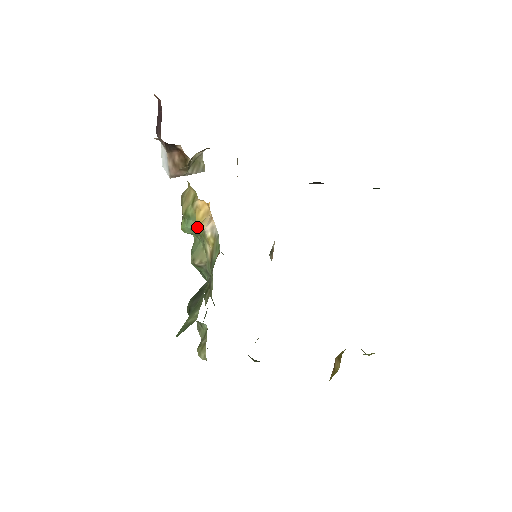
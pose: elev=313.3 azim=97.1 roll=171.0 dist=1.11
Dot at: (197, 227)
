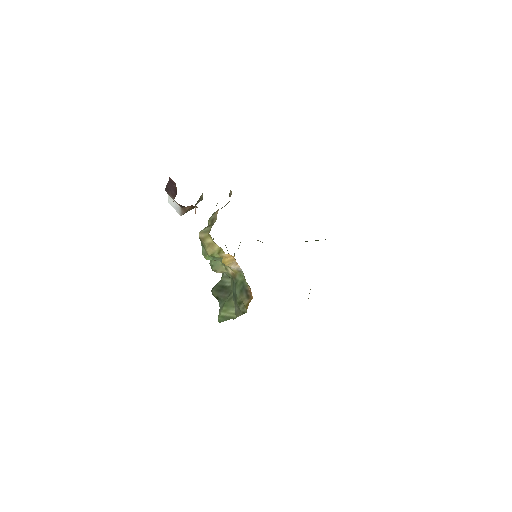
Dot at: occluded
